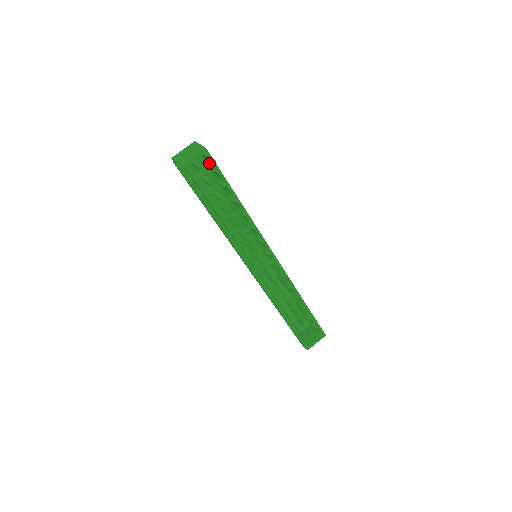
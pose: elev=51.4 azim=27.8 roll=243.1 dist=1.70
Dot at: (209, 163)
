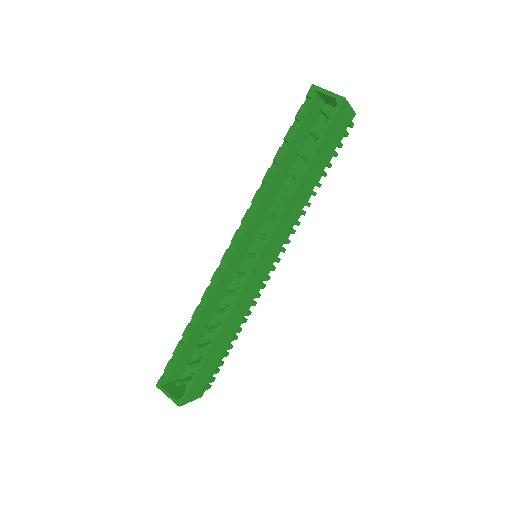
Dot at: occluded
